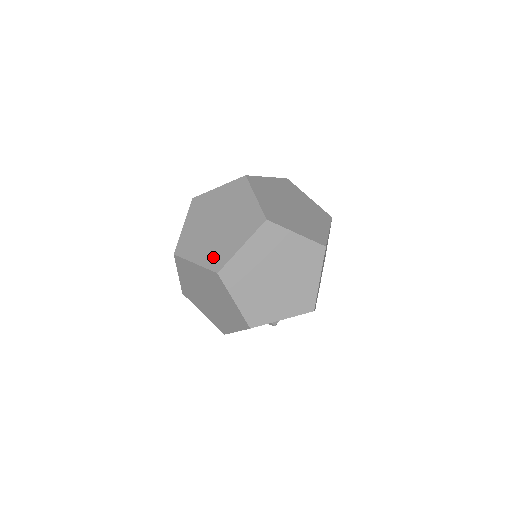
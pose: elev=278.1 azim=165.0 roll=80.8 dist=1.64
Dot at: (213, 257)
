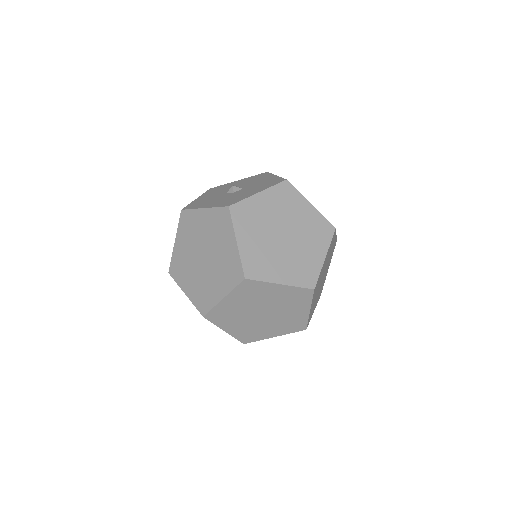
Dot at: (199, 297)
